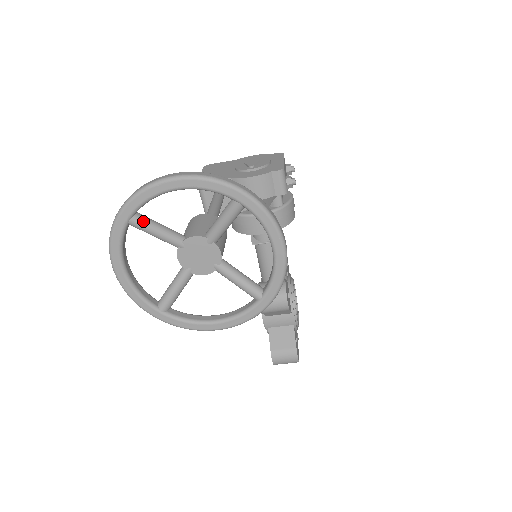
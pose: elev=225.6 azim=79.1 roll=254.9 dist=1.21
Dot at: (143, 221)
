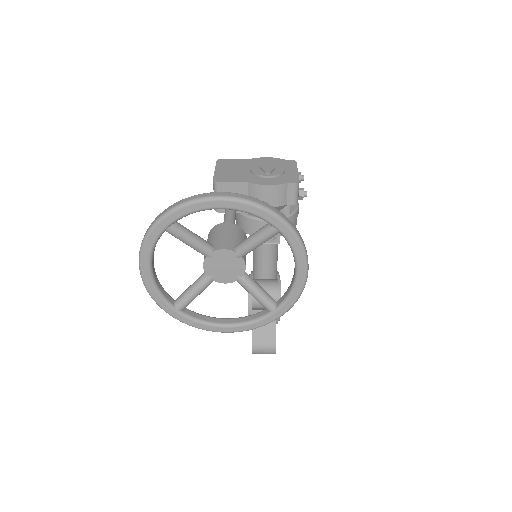
Dot at: (180, 230)
